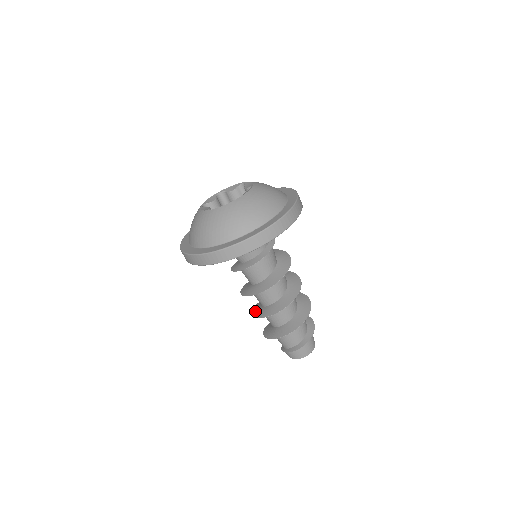
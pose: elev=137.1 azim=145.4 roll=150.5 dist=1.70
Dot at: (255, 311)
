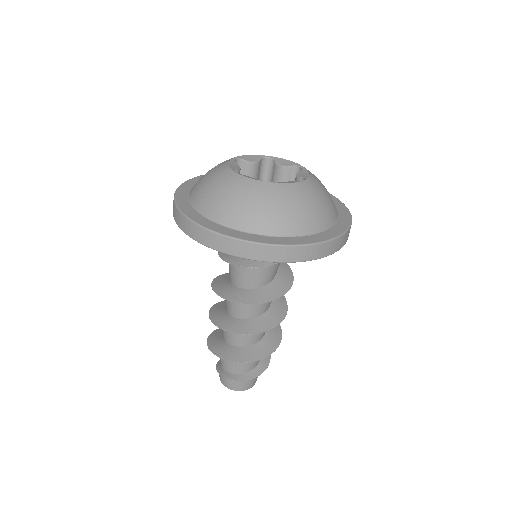
Dot at: (216, 309)
